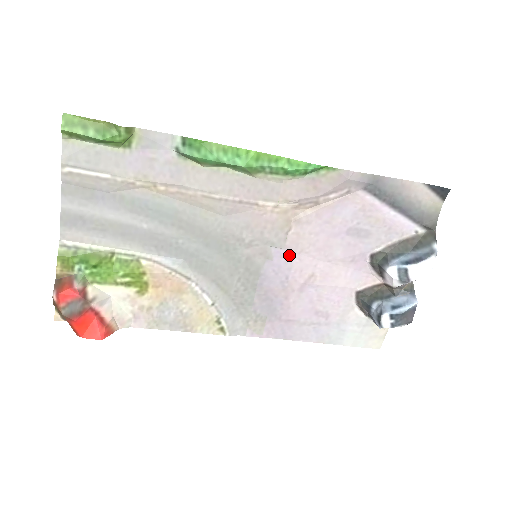
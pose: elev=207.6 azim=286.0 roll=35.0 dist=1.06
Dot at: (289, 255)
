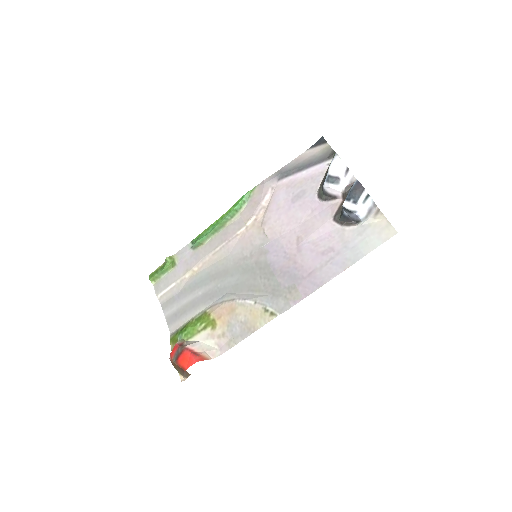
Dot at: (276, 242)
